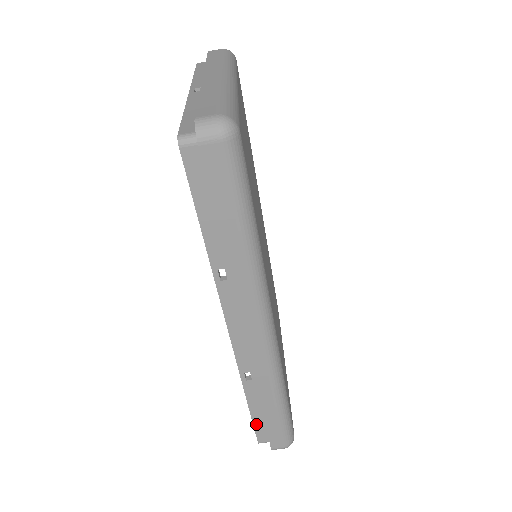
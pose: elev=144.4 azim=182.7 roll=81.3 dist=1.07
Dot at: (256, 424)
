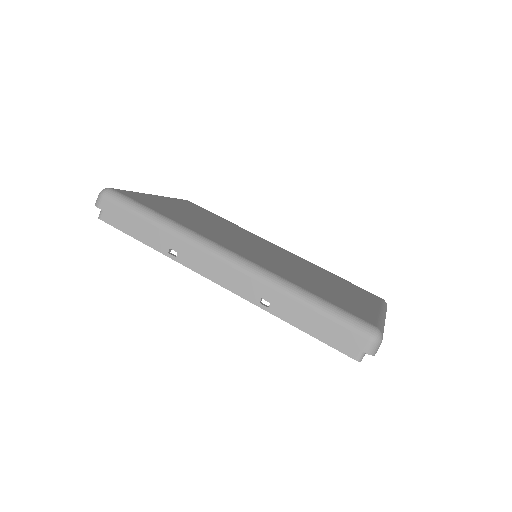
Dot at: (327, 341)
